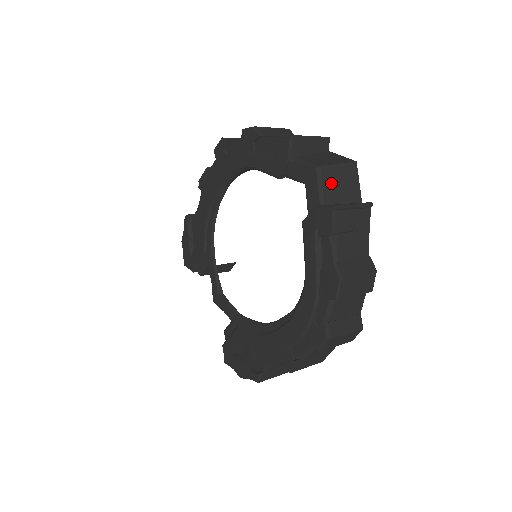
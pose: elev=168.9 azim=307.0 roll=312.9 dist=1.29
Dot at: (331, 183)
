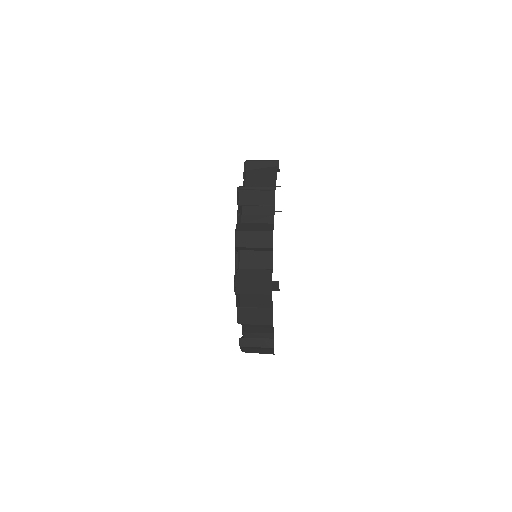
Dot at: (253, 179)
